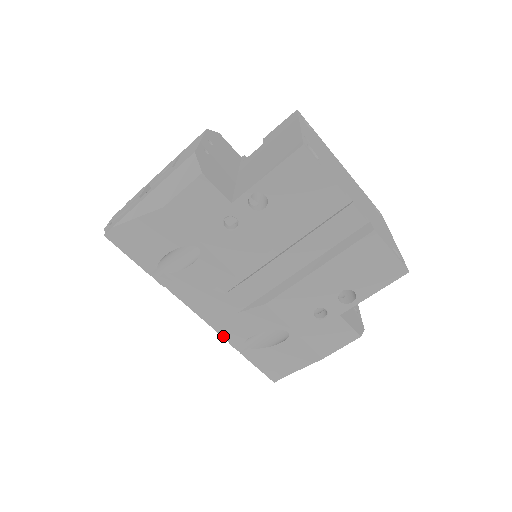
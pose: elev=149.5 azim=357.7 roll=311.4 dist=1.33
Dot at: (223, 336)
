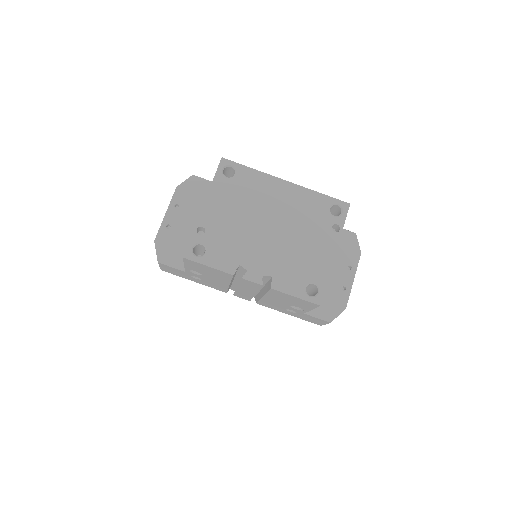
Dot at: occluded
